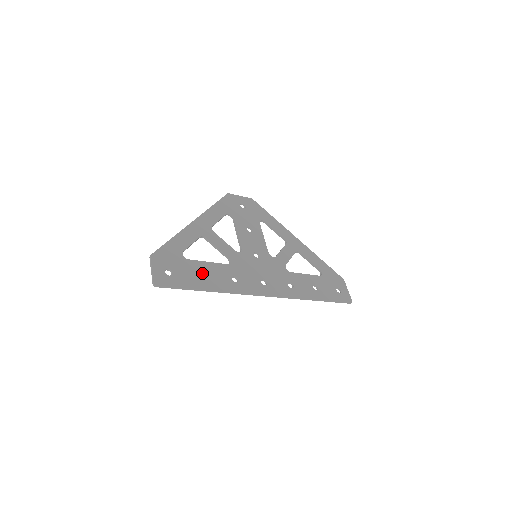
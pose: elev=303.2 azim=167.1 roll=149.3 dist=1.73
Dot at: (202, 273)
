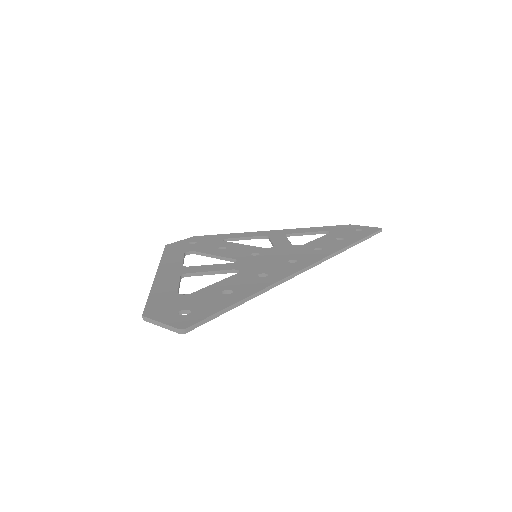
Dot at: (223, 293)
